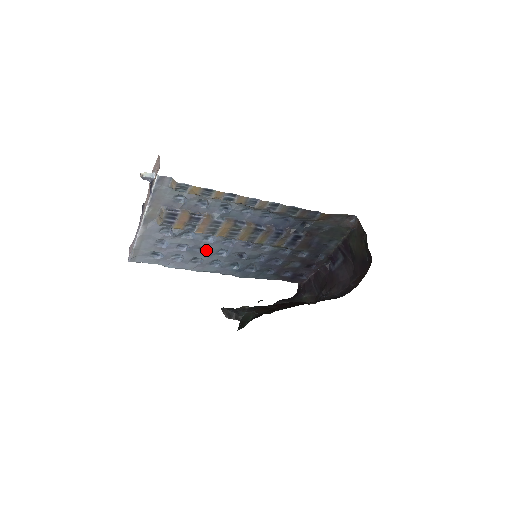
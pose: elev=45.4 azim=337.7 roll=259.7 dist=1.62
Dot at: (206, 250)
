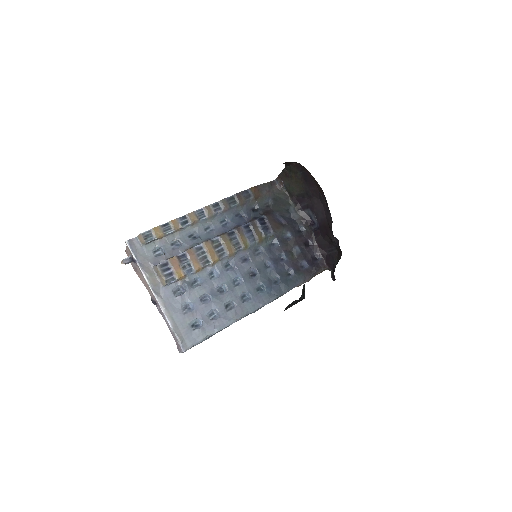
Dot at: (225, 290)
